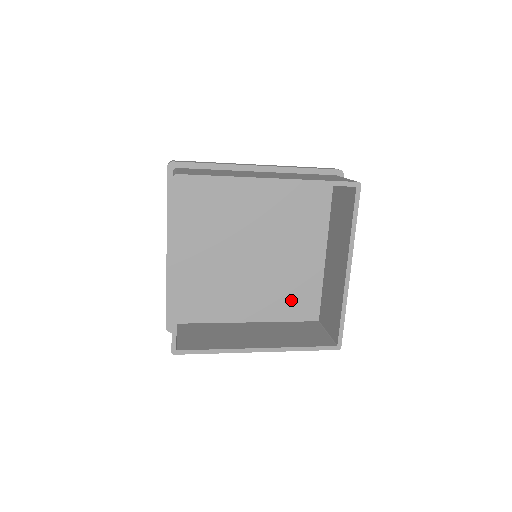
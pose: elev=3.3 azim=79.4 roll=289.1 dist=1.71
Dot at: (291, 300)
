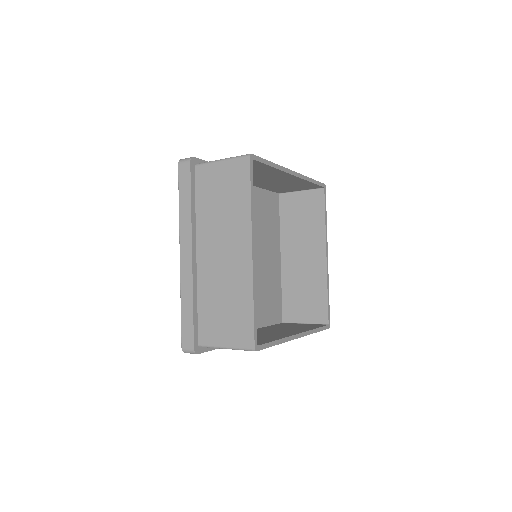
Dot at: (268, 304)
